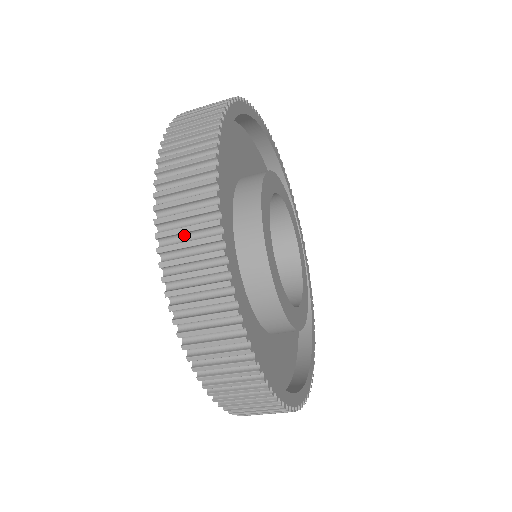
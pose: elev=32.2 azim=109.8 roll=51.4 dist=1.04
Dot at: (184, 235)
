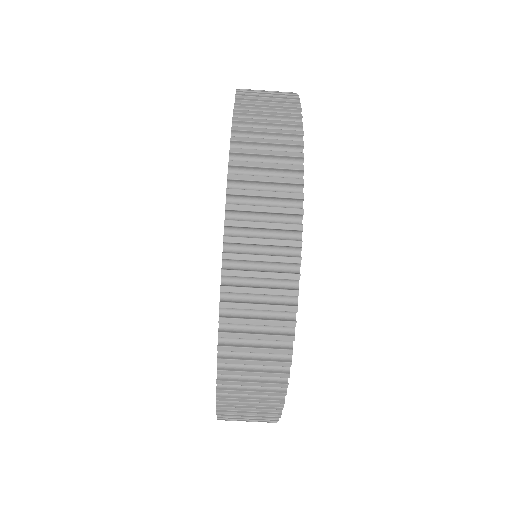
Dot at: (261, 127)
